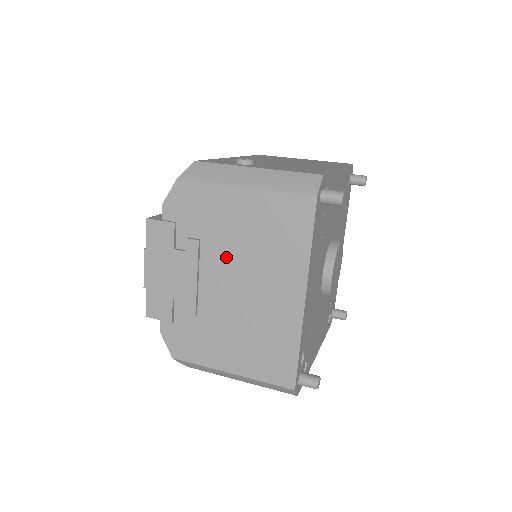
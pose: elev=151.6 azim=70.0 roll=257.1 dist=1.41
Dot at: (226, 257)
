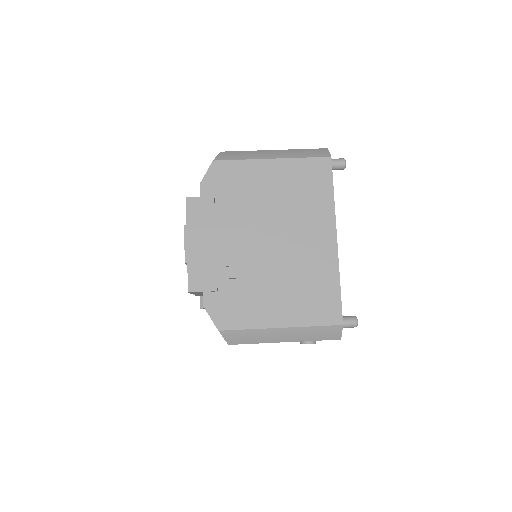
Dot at: (264, 218)
